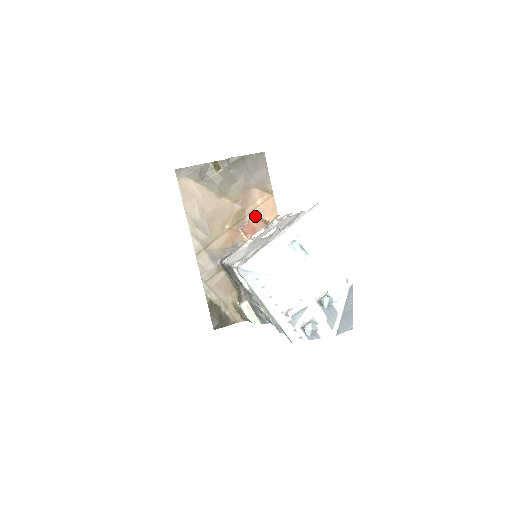
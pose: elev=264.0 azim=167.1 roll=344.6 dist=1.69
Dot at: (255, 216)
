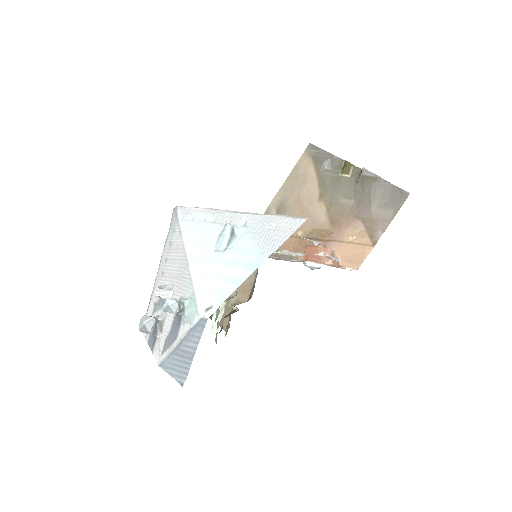
Dot at: (334, 248)
